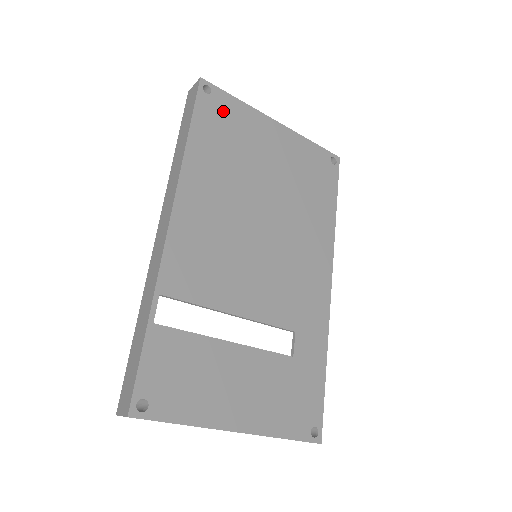
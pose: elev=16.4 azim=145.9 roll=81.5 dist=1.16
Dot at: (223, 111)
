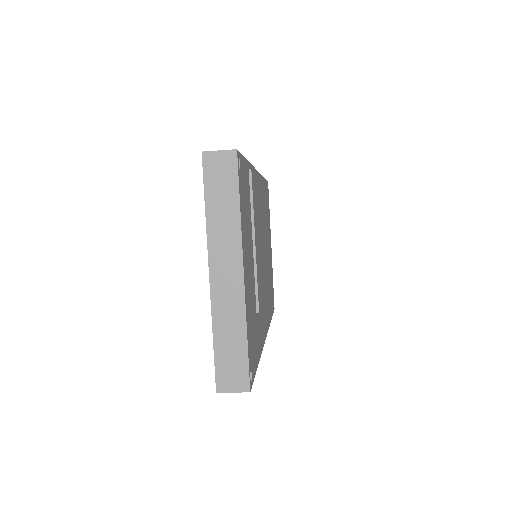
Dot at: occluded
